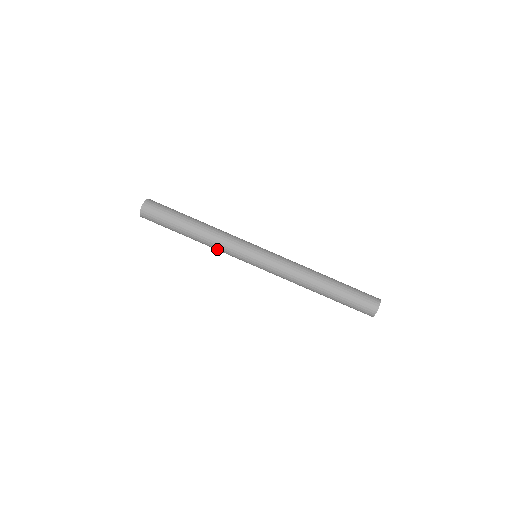
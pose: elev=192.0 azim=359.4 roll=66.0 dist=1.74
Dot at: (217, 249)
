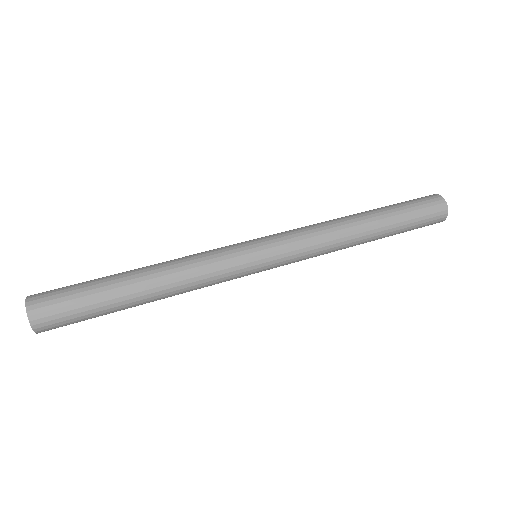
Dot at: occluded
